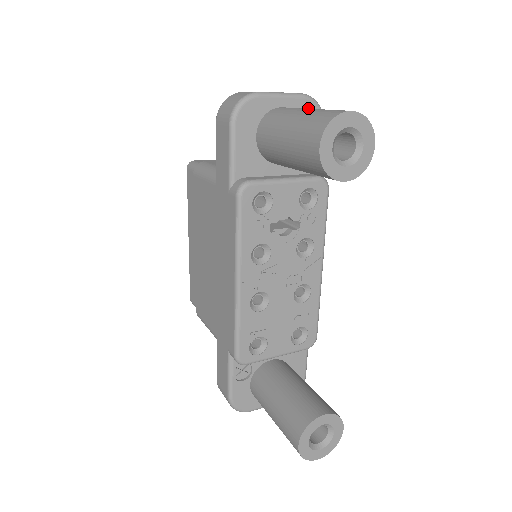
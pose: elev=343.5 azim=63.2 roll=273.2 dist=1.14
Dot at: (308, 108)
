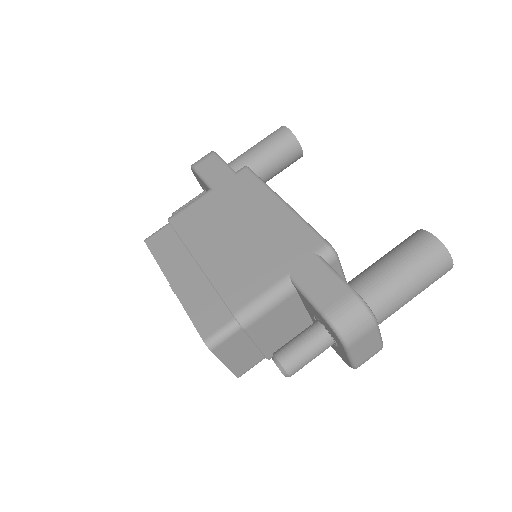
Dot at: occluded
